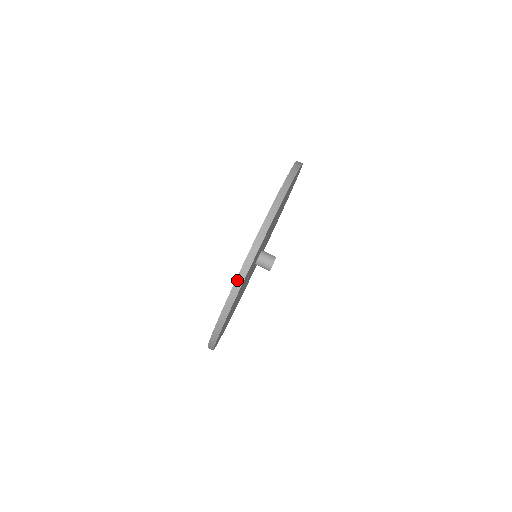
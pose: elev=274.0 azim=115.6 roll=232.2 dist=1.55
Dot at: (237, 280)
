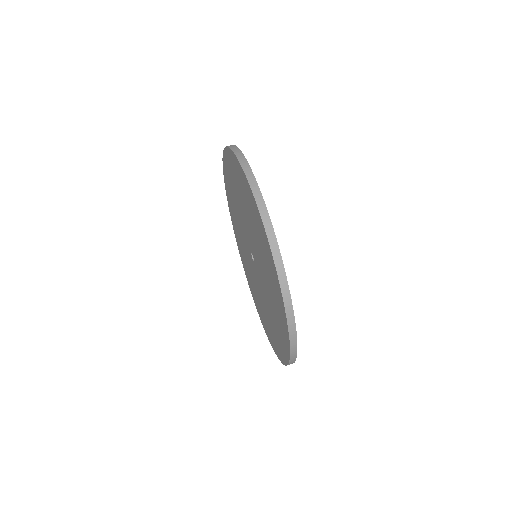
Dot at: (241, 164)
